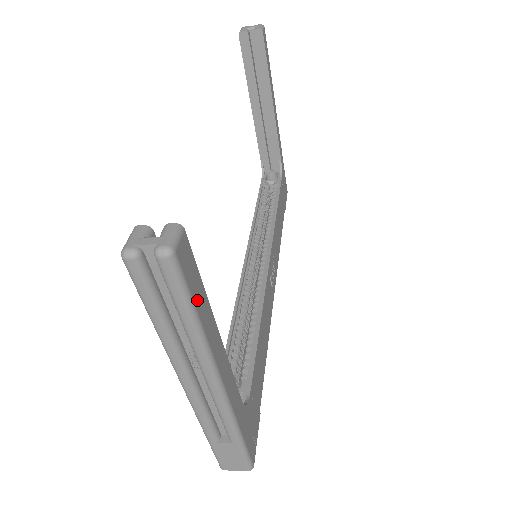
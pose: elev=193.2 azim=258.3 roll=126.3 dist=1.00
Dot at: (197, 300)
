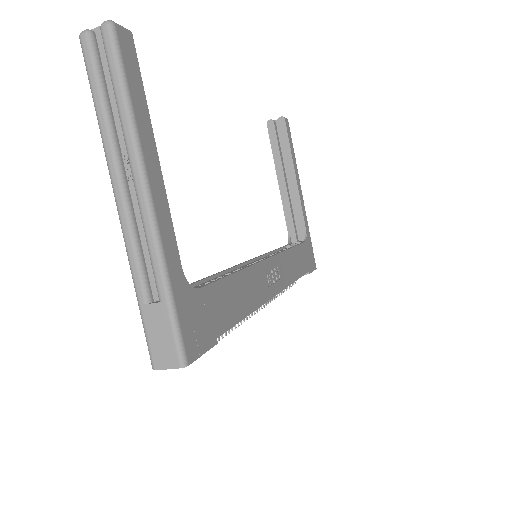
Dot at: (132, 86)
